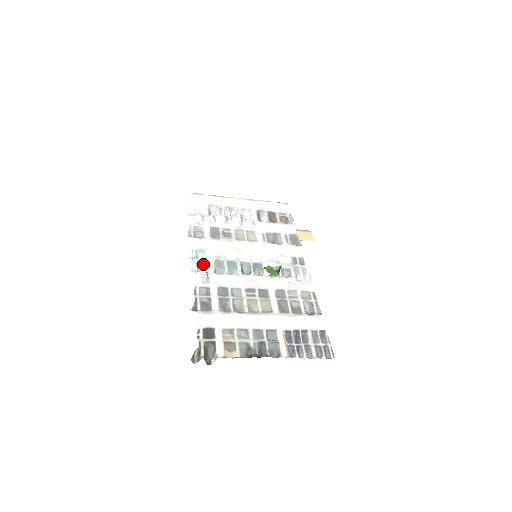
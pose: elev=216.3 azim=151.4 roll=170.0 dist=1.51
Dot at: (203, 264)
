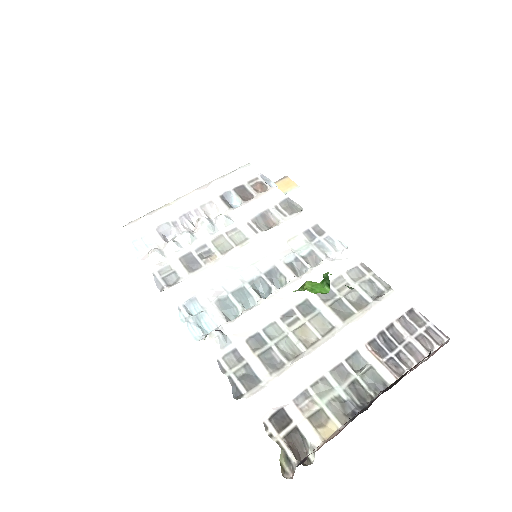
Dot at: (204, 318)
